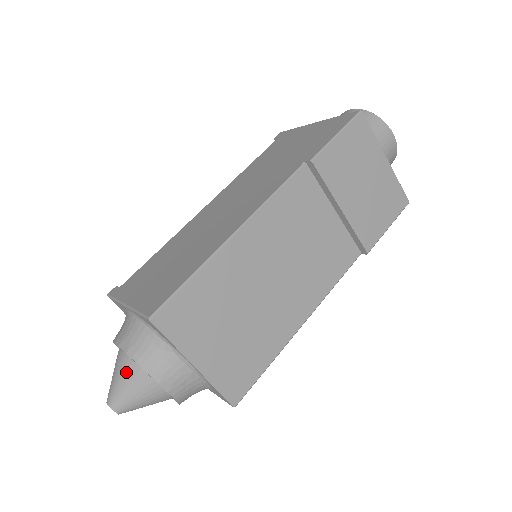
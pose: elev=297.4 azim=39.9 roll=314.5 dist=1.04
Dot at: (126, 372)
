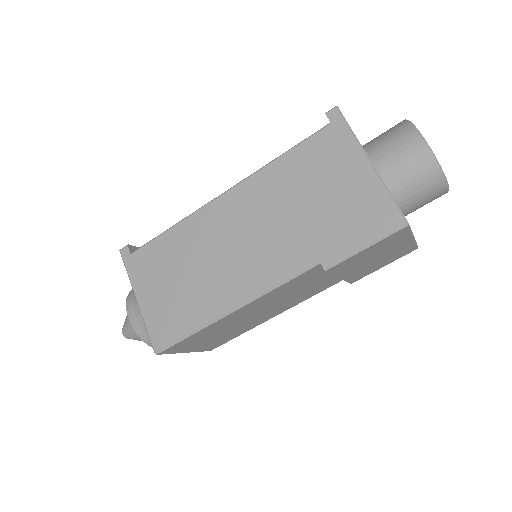
Dot at: (136, 334)
